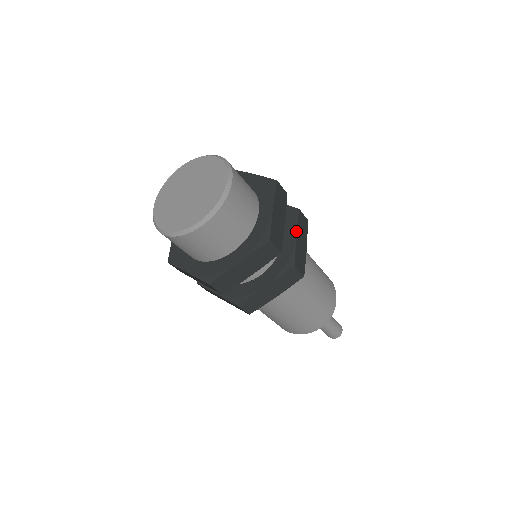
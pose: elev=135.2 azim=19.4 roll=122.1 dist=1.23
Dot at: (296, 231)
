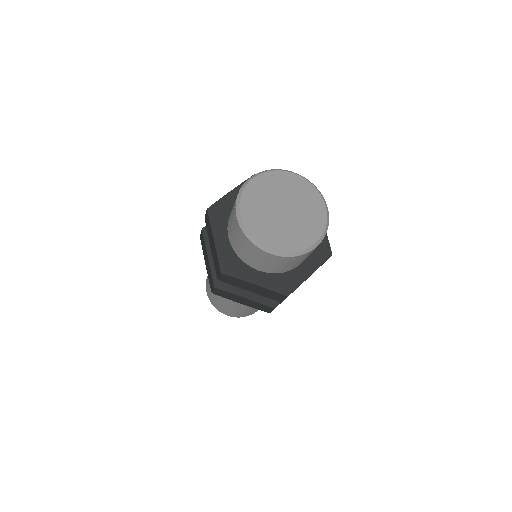
Dot at: occluded
